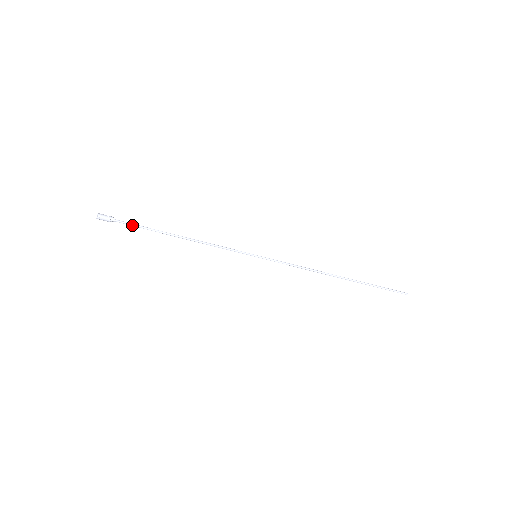
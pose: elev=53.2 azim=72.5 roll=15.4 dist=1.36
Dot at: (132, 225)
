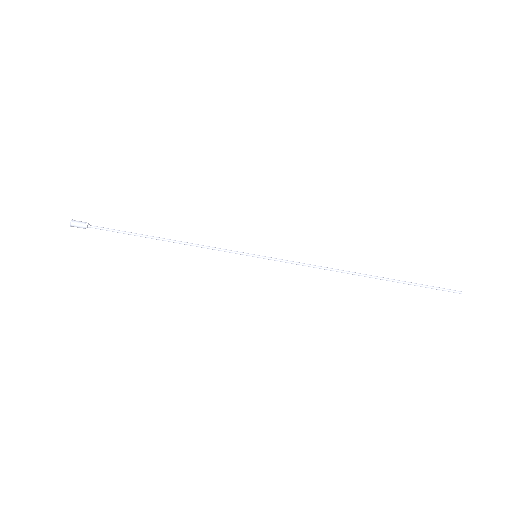
Dot at: (109, 230)
